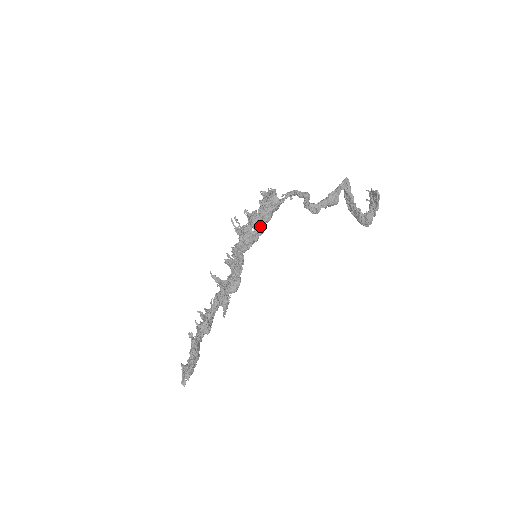
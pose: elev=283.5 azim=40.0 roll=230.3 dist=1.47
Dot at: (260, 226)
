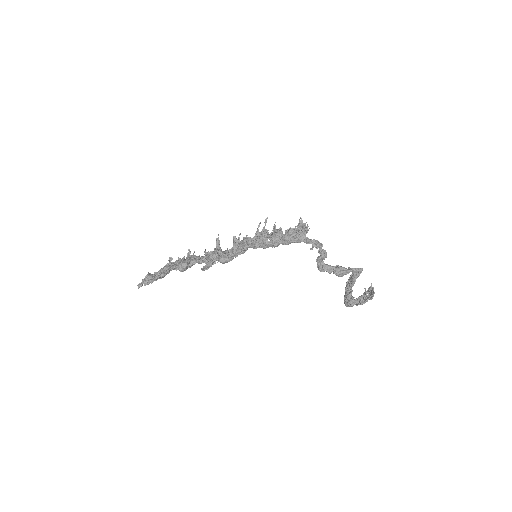
Dot at: (276, 243)
